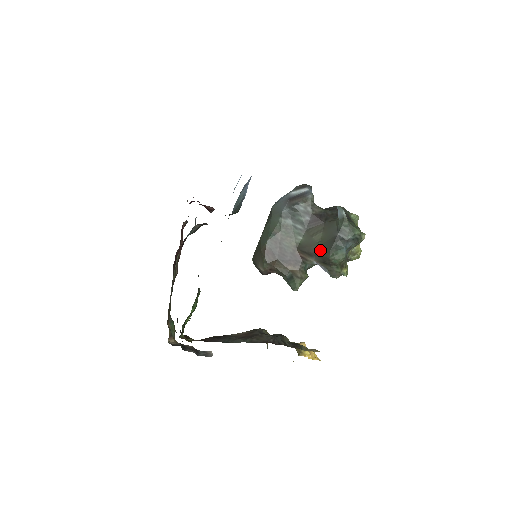
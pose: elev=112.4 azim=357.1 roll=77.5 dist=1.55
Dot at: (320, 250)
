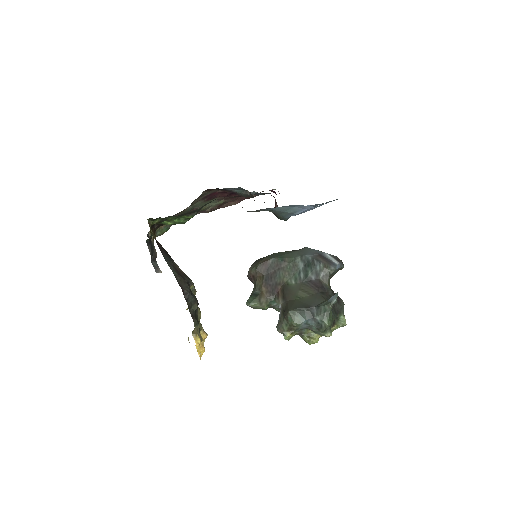
Dot at: (292, 302)
